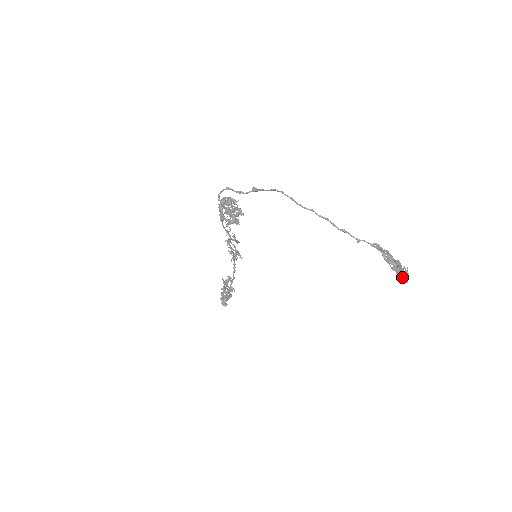
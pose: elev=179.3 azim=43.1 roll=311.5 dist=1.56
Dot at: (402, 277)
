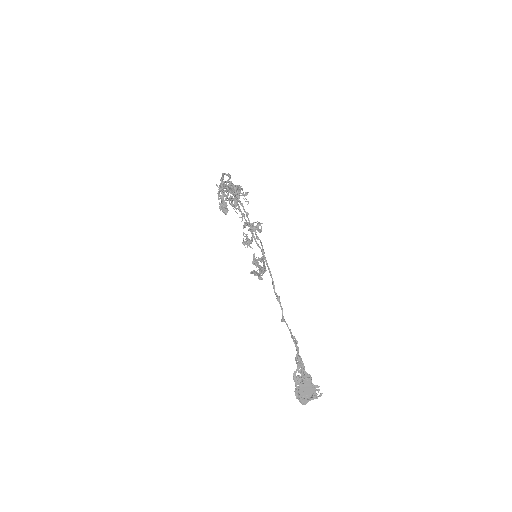
Dot at: (301, 394)
